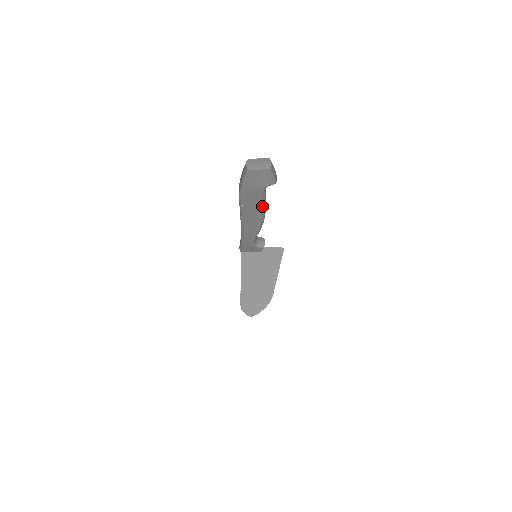
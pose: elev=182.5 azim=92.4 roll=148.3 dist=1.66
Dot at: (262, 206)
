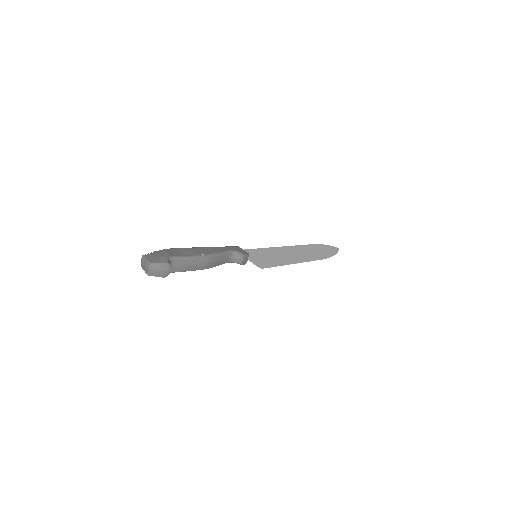
Dot at: occluded
